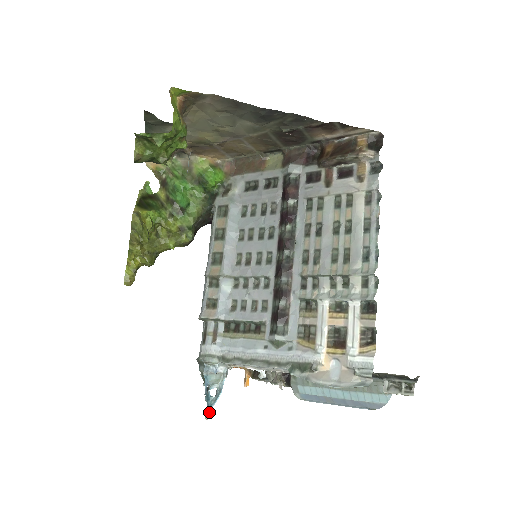
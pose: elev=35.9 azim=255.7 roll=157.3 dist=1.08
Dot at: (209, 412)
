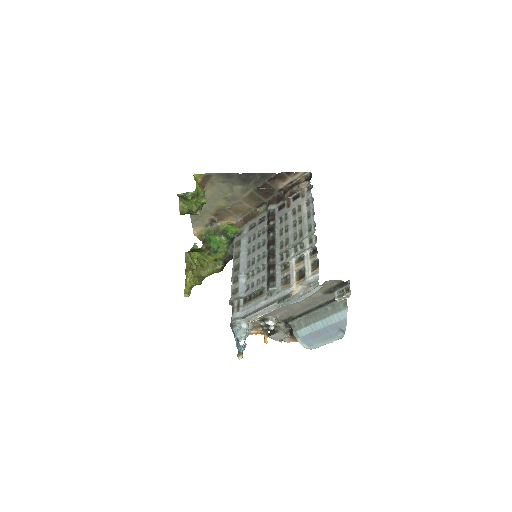
Dot at: (240, 354)
